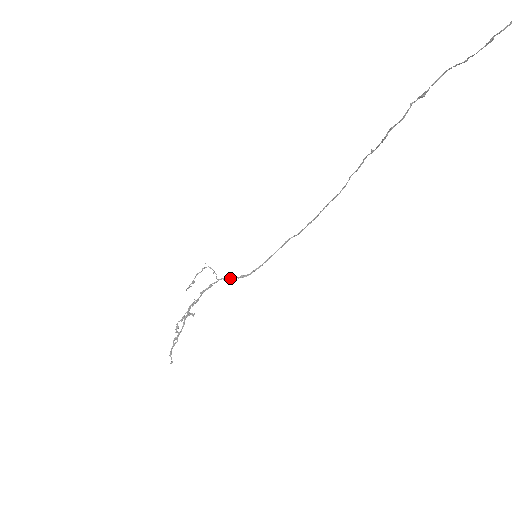
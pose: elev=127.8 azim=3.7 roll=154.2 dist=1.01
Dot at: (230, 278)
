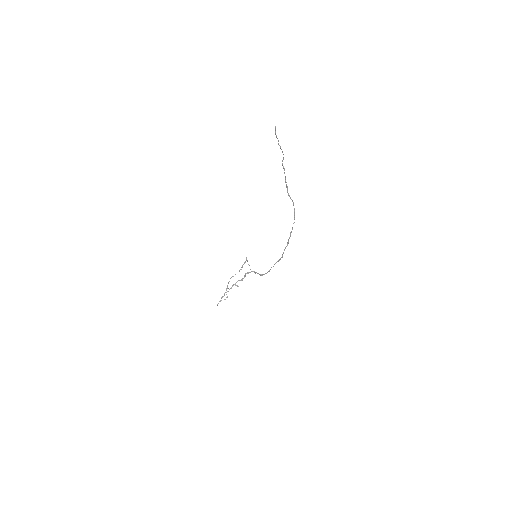
Dot at: occluded
